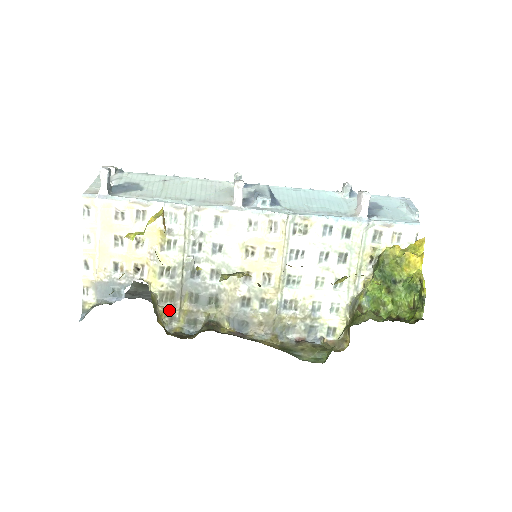
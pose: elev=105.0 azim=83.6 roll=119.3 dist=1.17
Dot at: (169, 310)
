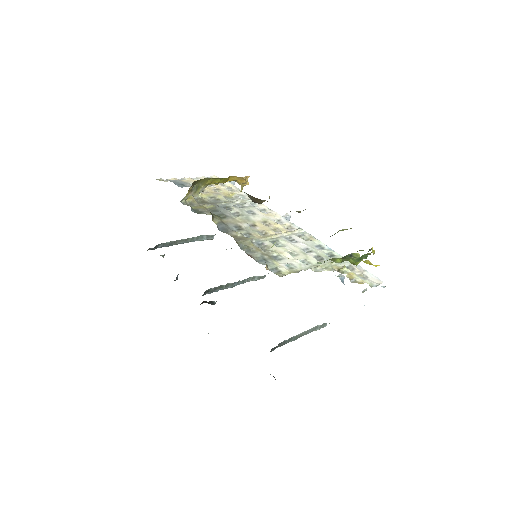
Dot at: (195, 202)
